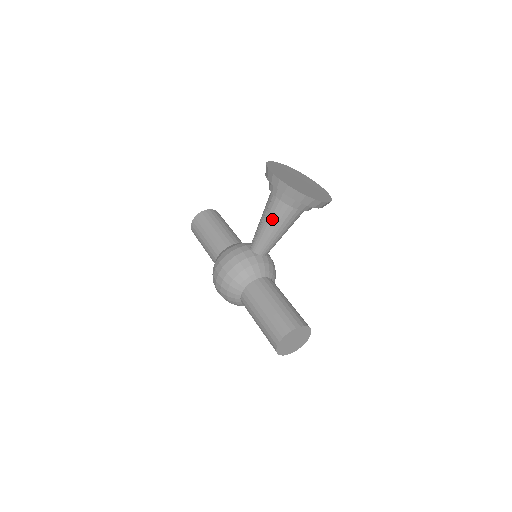
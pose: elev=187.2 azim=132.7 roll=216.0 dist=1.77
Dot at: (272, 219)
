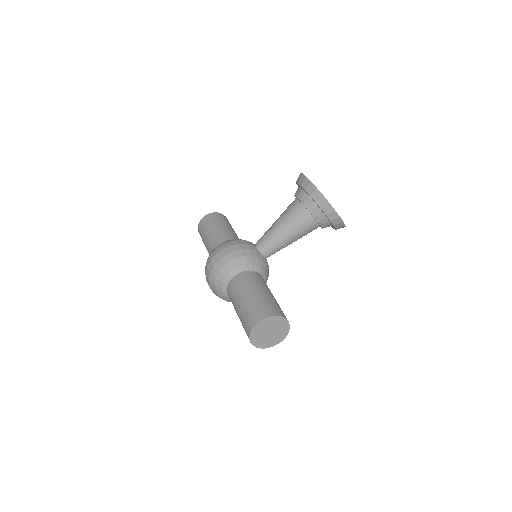
Dot at: (287, 221)
